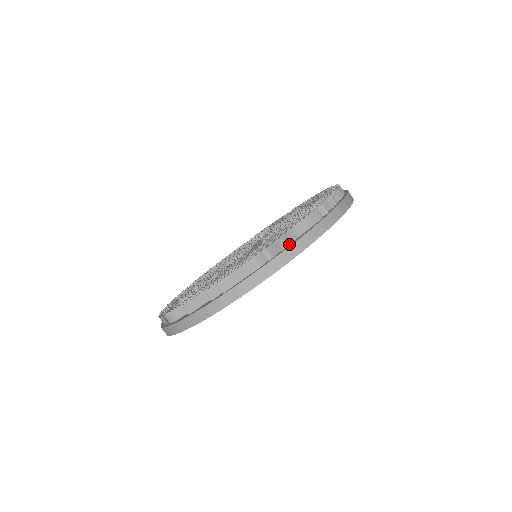
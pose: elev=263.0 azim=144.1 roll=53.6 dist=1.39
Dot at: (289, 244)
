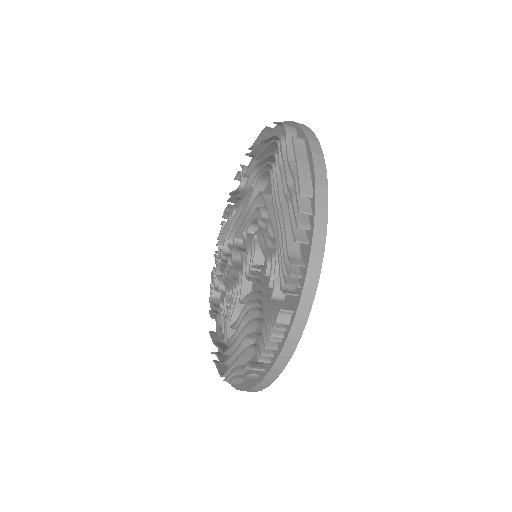
Dot at: (241, 382)
